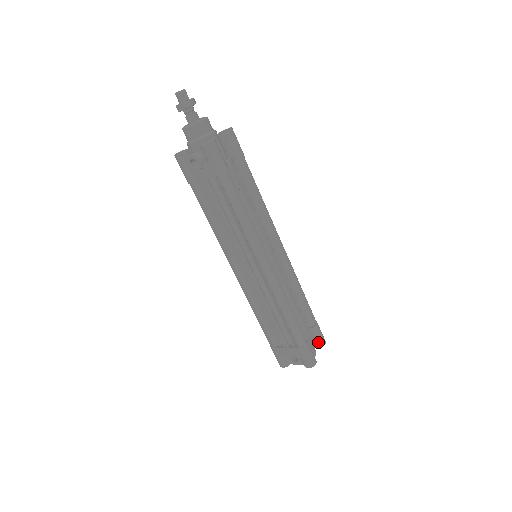
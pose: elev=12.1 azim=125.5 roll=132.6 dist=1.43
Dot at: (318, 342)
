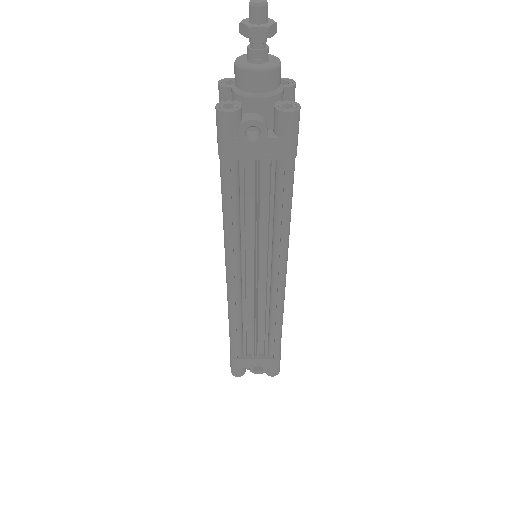
Dot at: occluded
